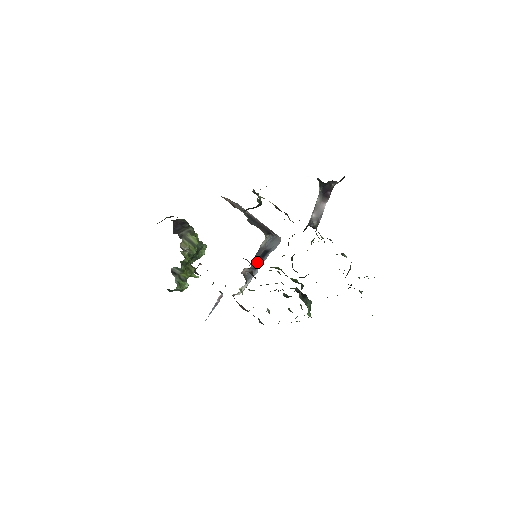
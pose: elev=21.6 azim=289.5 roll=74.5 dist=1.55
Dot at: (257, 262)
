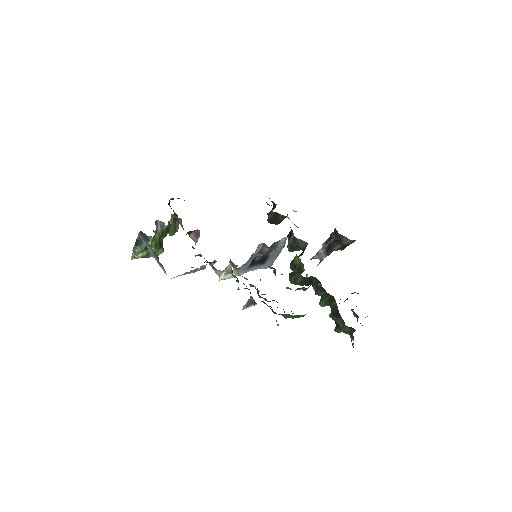
Dot at: (270, 251)
